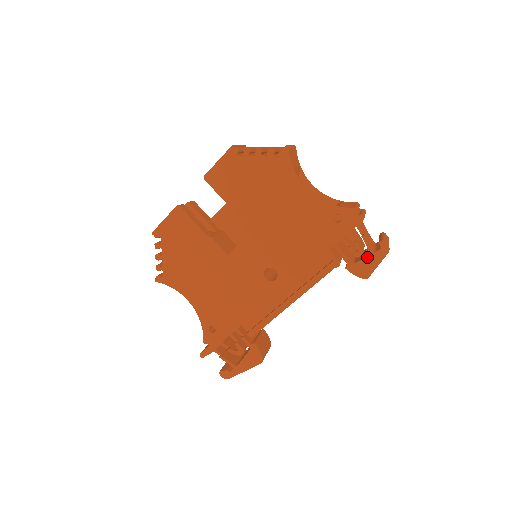
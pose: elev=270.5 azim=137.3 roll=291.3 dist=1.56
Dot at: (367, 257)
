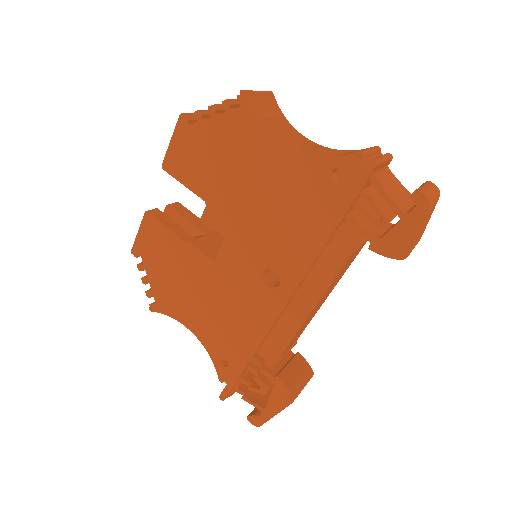
Dot at: (397, 224)
